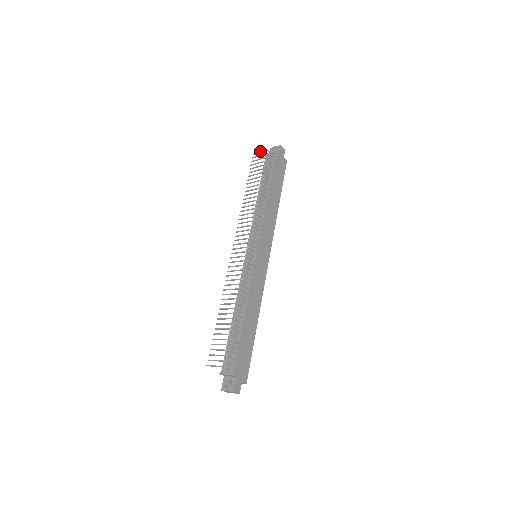
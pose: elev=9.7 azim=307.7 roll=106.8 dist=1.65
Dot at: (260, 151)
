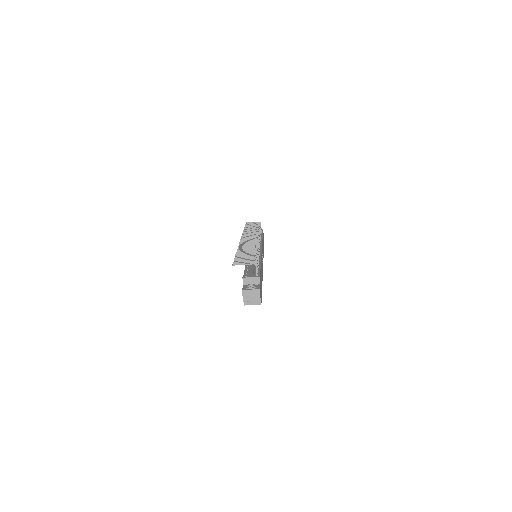
Dot at: occluded
